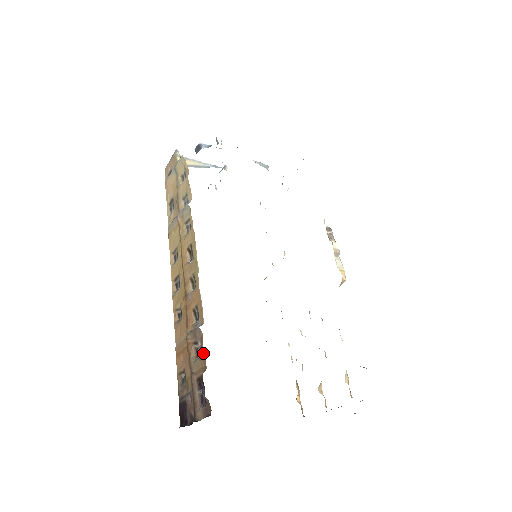
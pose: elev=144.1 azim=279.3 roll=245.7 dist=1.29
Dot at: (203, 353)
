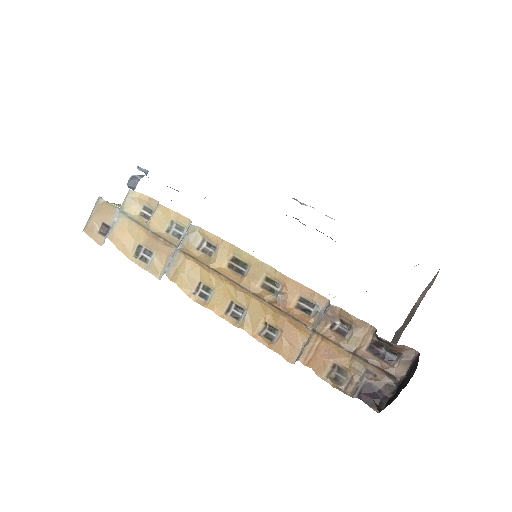
Dot at: (358, 320)
